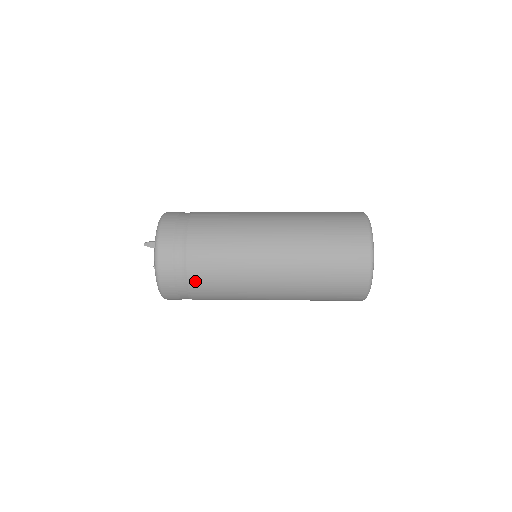
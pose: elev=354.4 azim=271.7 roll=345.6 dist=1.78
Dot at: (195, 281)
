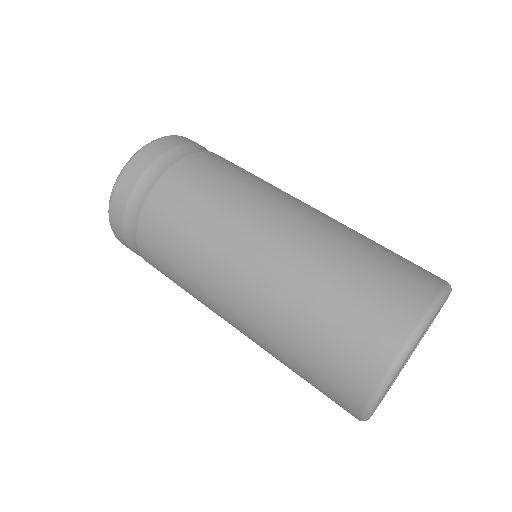
Dot at: (144, 243)
